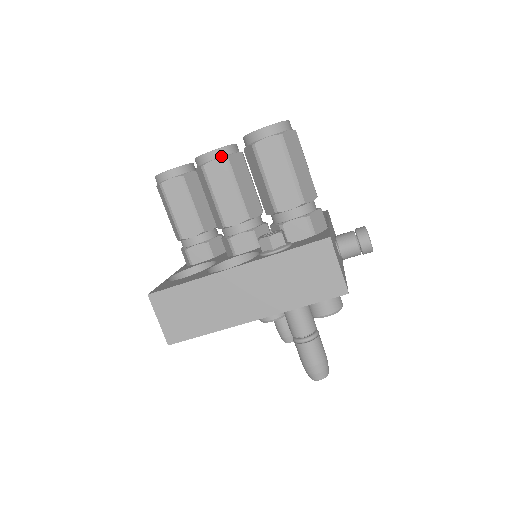
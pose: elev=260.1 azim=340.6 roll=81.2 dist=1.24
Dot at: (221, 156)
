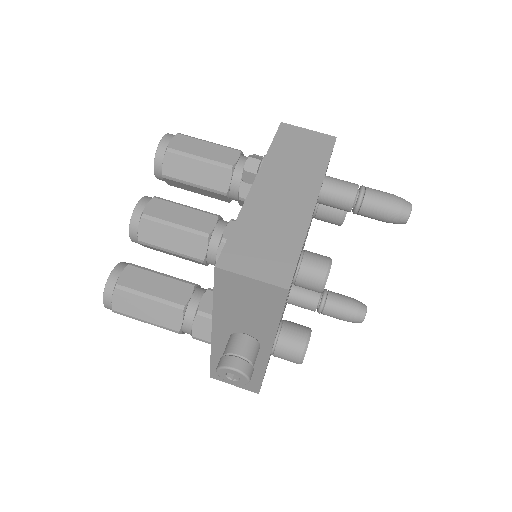
Dot at: (149, 200)
